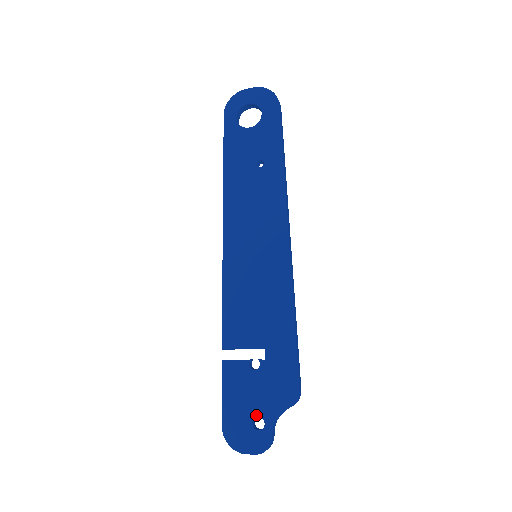
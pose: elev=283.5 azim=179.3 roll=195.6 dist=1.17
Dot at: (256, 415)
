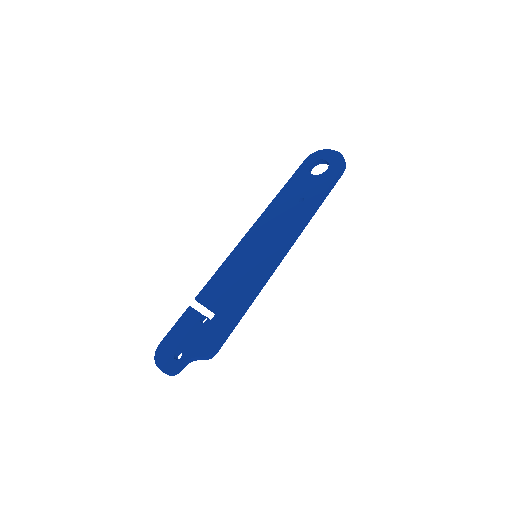
Dot at: (181, 349)
